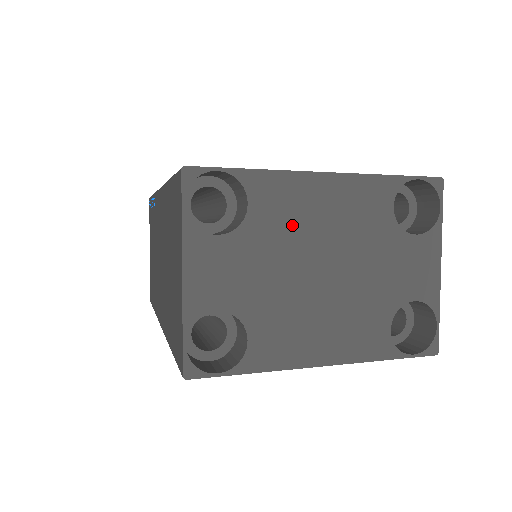
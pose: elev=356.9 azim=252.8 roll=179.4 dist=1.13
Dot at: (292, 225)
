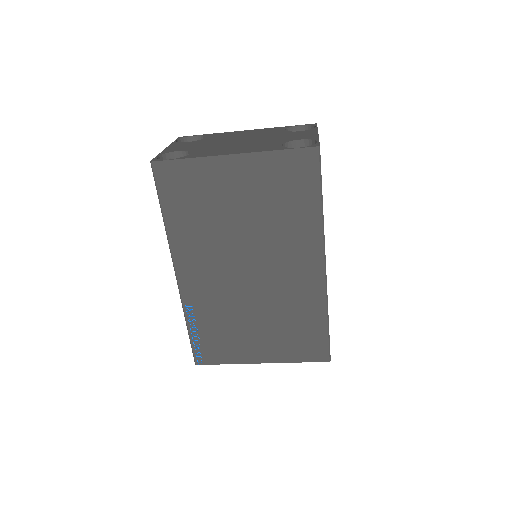
Dot at: (226, 137)
